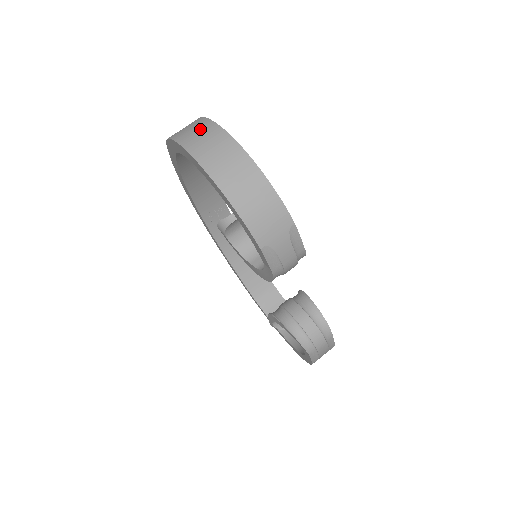
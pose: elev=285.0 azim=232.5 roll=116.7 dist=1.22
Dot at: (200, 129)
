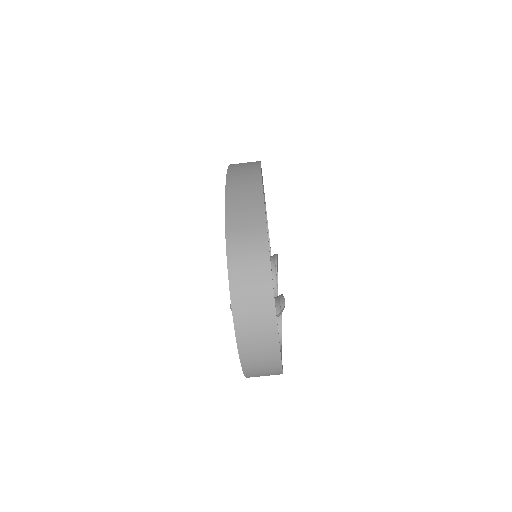
Dot at: (258, 303)
